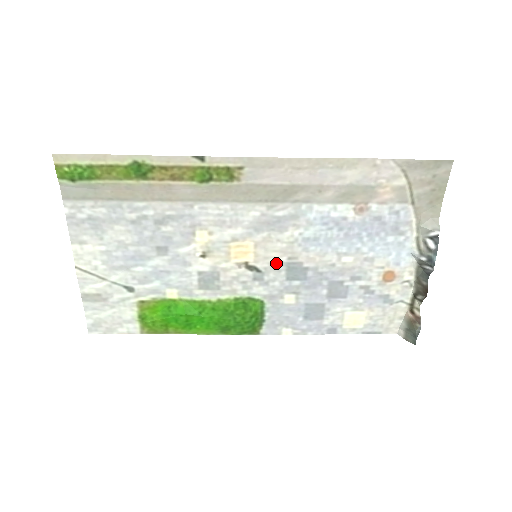
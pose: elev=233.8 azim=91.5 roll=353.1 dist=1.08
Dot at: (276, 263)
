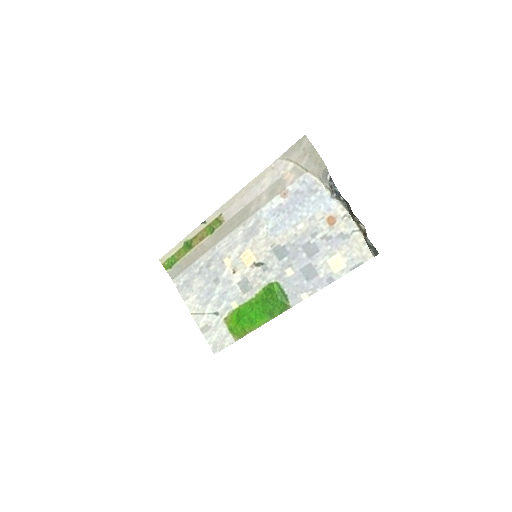
Dot at: (267, 254)
